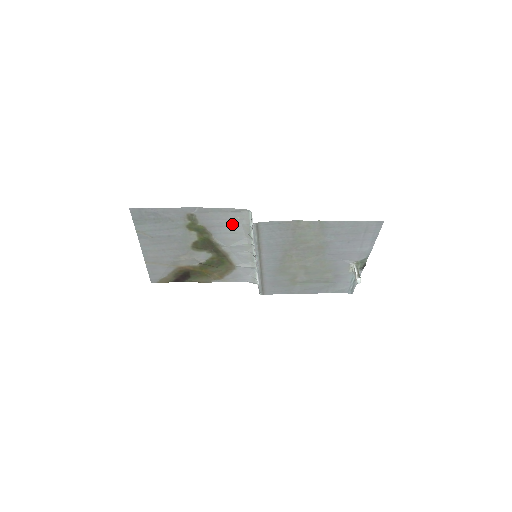
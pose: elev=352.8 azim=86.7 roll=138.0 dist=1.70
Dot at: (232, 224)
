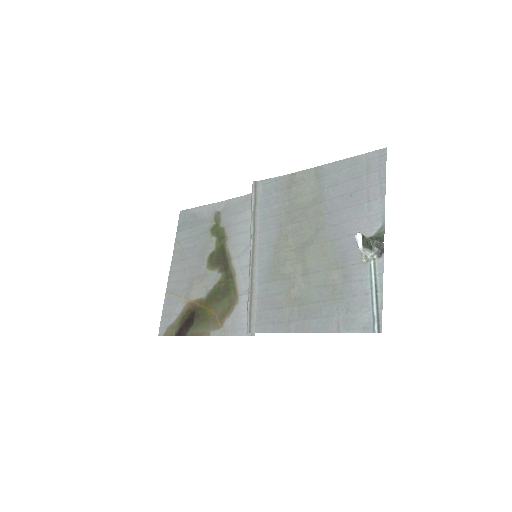
Dot at: (246, 218)
